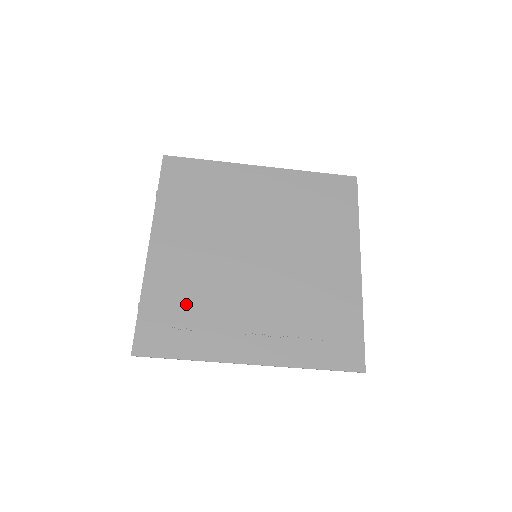
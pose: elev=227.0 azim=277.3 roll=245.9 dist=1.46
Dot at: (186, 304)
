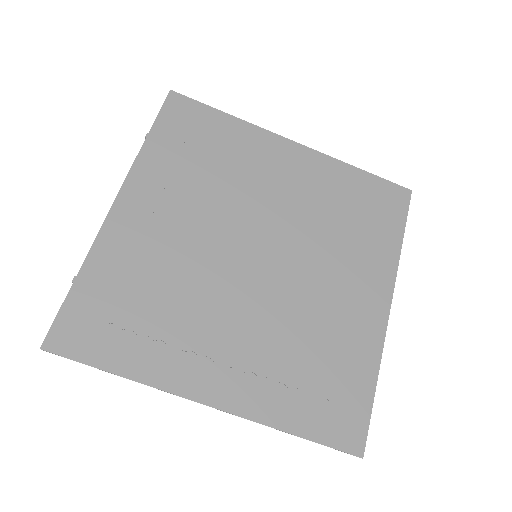
Dot at: (142, 296)
